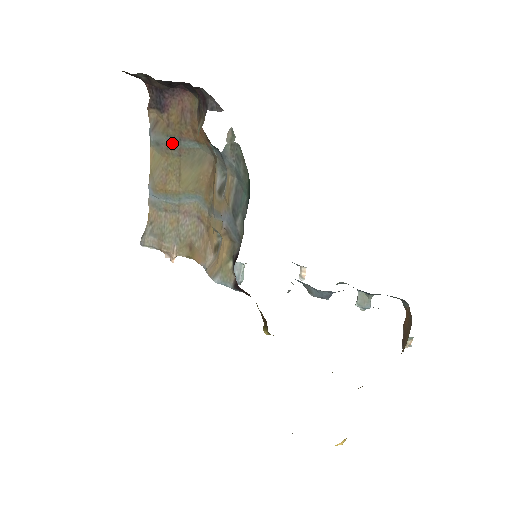
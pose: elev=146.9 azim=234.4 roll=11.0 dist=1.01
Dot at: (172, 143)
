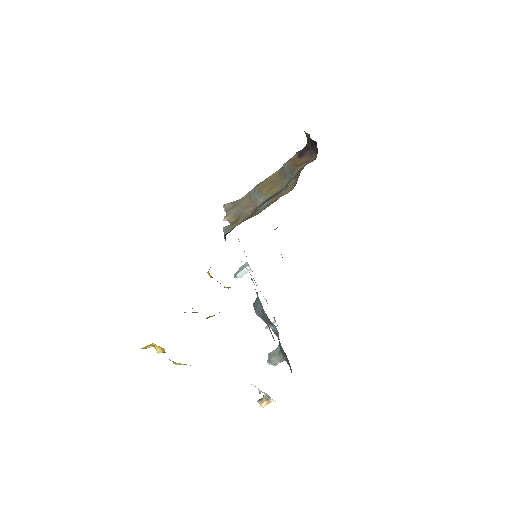
Dot at: (287, 172)
